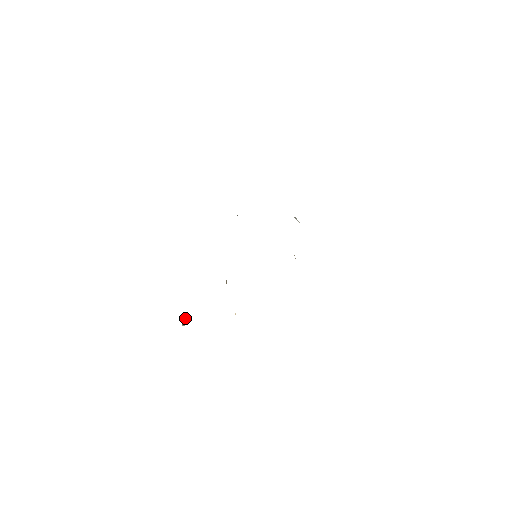
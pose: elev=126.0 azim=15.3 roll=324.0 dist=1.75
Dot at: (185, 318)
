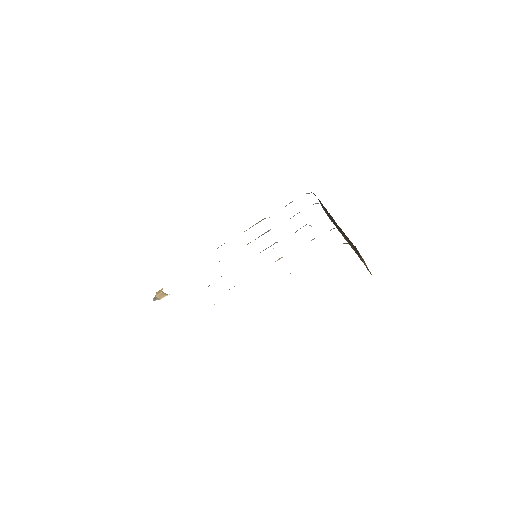
Dot at: (161, 290)
